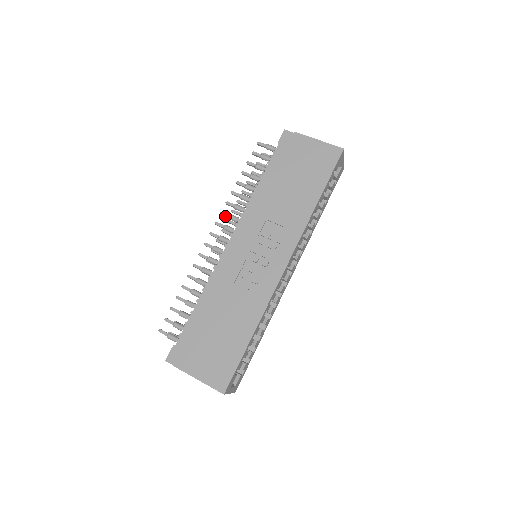
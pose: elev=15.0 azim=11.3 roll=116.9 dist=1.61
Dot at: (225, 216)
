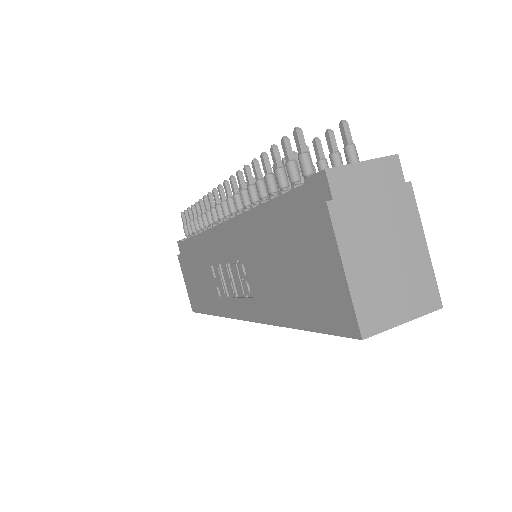
Dot at: (234, 186)
